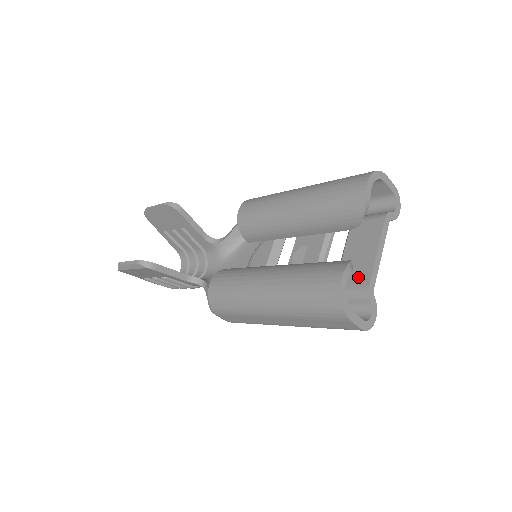
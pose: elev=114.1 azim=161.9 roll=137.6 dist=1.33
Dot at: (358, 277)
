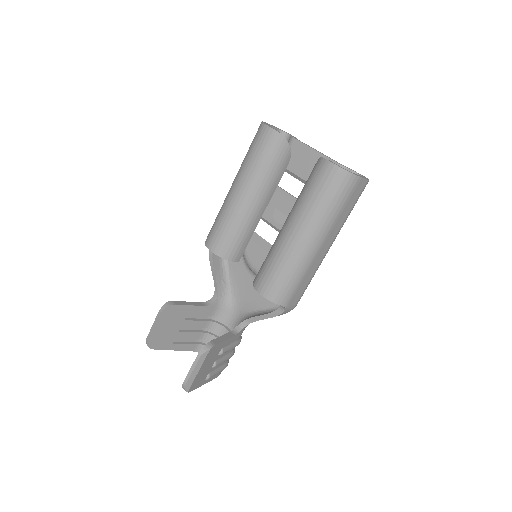
Dot at: occluded
